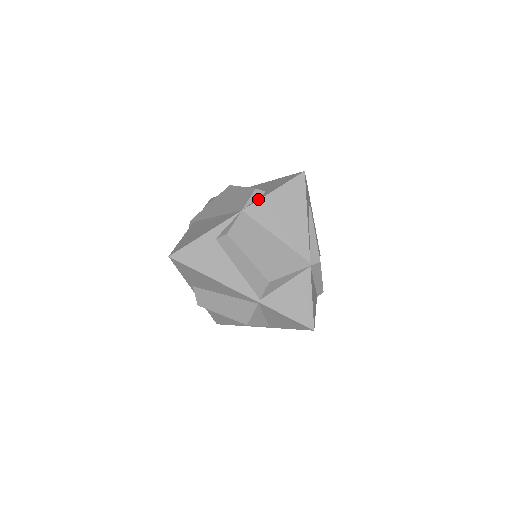
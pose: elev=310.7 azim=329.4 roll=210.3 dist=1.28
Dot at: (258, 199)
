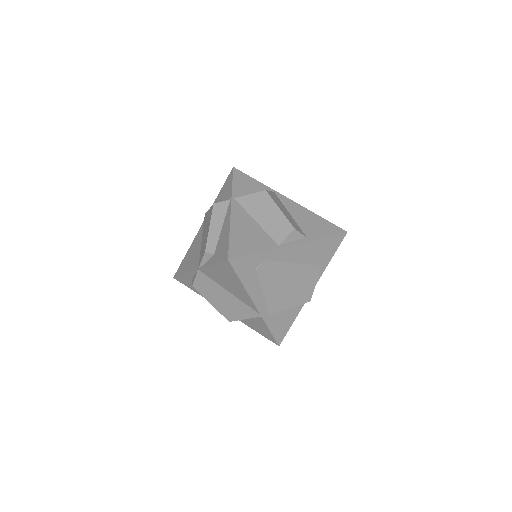
Dot at: (205, 265)
